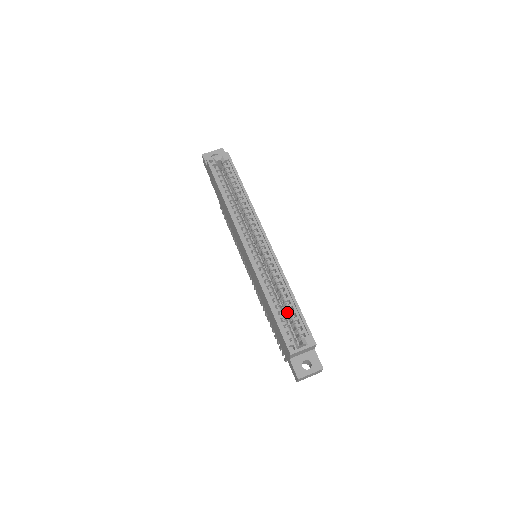
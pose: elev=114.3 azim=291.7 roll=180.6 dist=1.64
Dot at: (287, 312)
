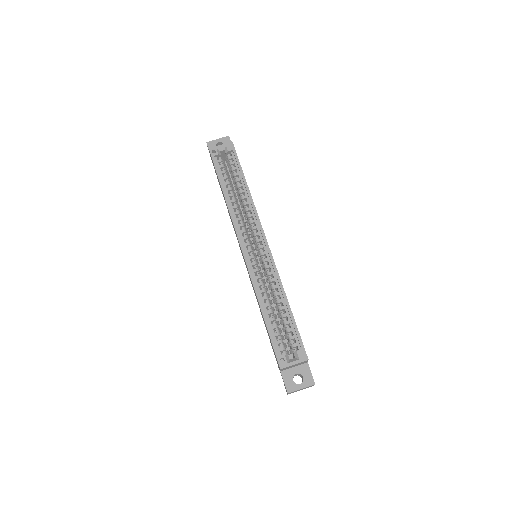
Dot at: (281, 322)
